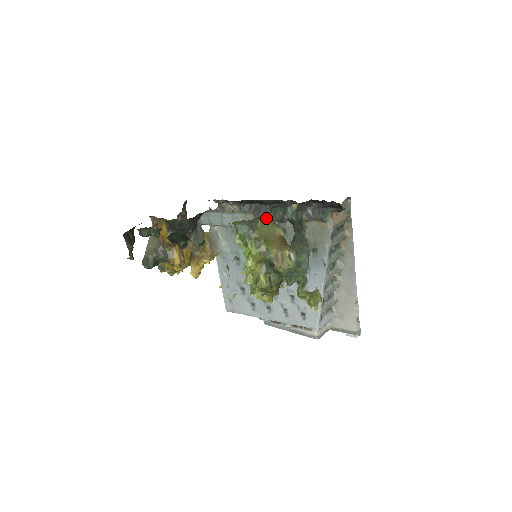
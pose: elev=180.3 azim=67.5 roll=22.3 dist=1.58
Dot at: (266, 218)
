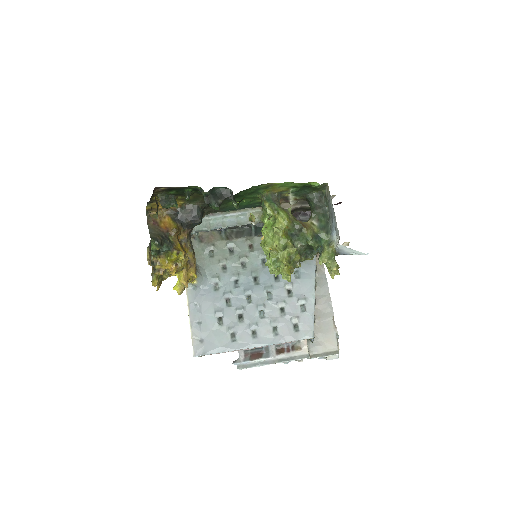
Dot at: occluded
